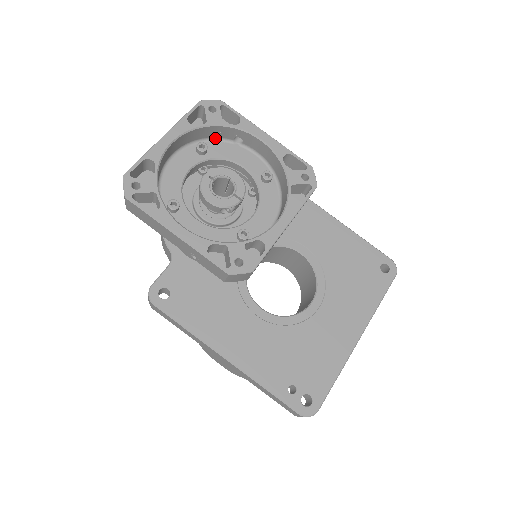
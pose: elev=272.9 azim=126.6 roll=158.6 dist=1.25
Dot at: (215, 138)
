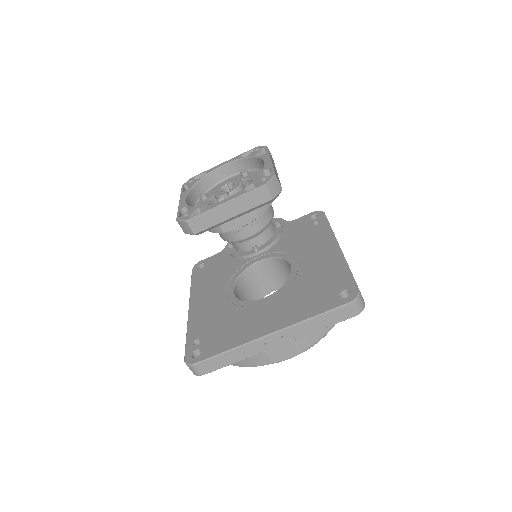
Dot at: (257, 169)
